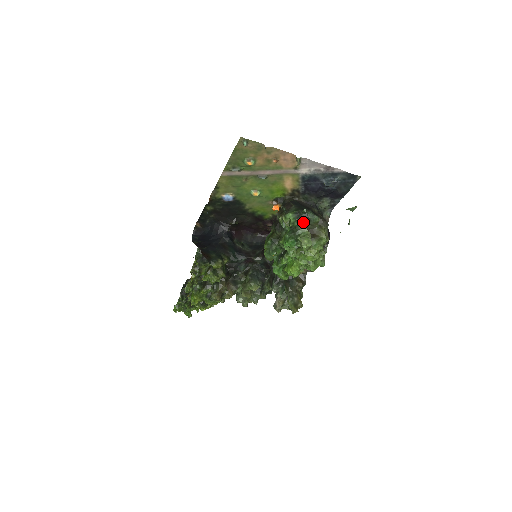
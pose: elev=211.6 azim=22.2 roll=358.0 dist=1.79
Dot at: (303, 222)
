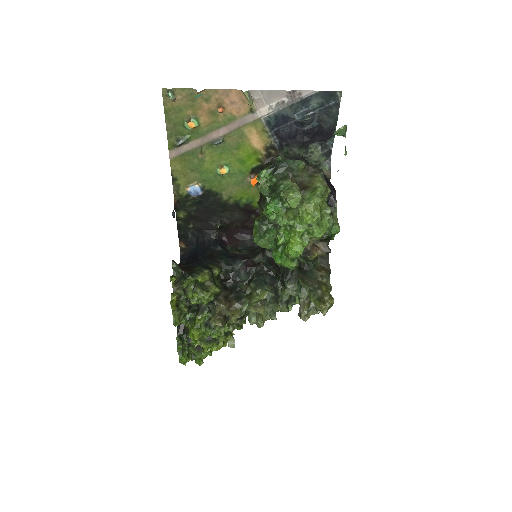
Dot at: (284, 175)
